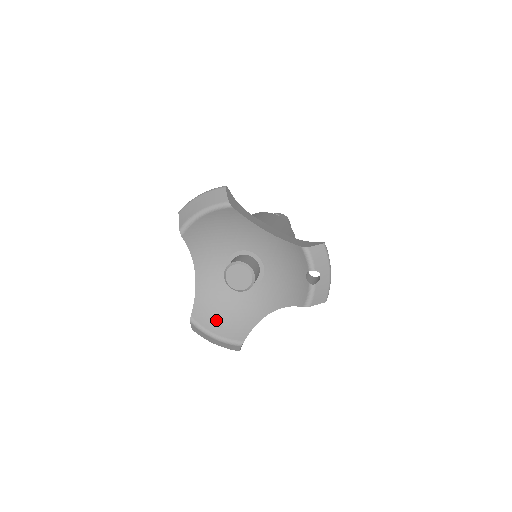
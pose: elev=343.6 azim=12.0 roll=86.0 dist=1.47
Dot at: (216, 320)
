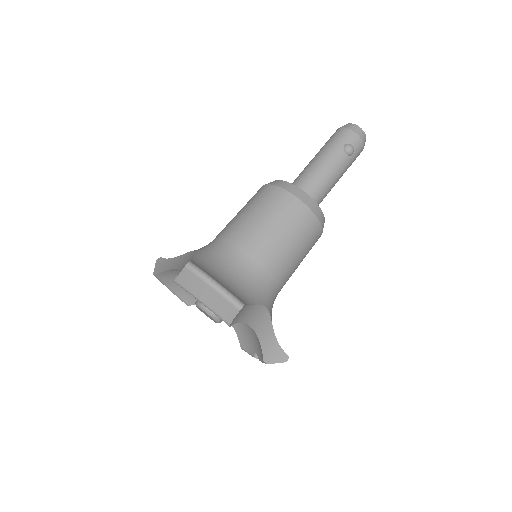
Dot at: occluded
